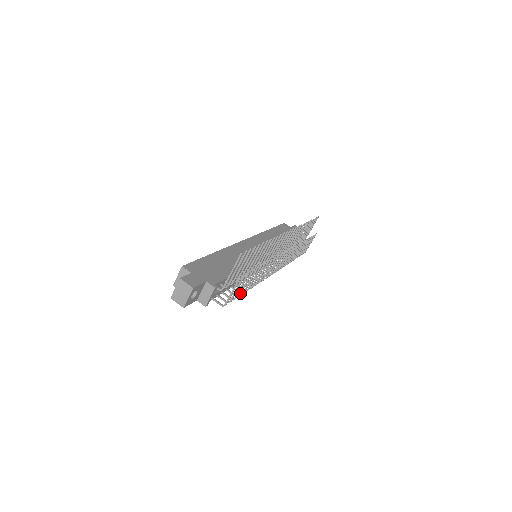
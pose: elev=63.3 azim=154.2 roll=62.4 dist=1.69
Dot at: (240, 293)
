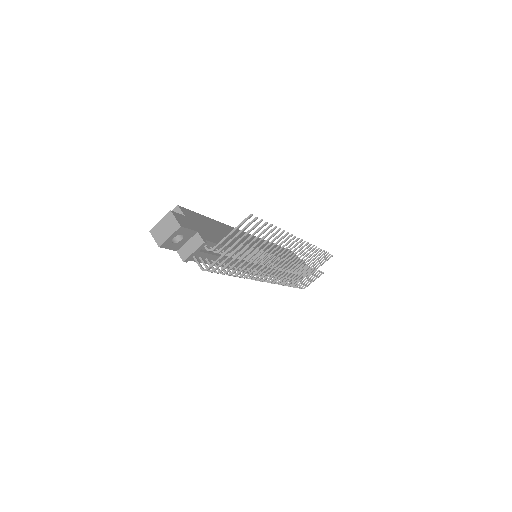
Dot at: (227, 270)
